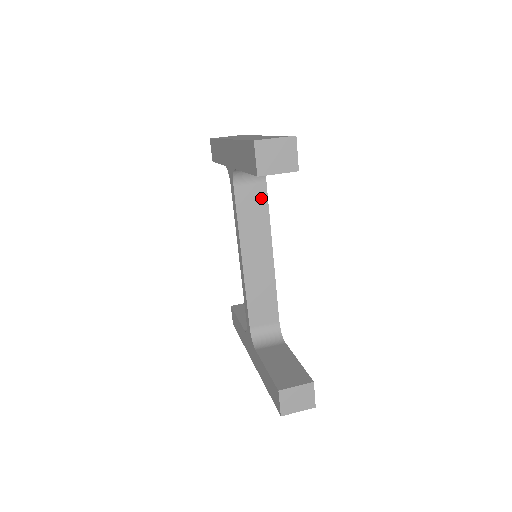
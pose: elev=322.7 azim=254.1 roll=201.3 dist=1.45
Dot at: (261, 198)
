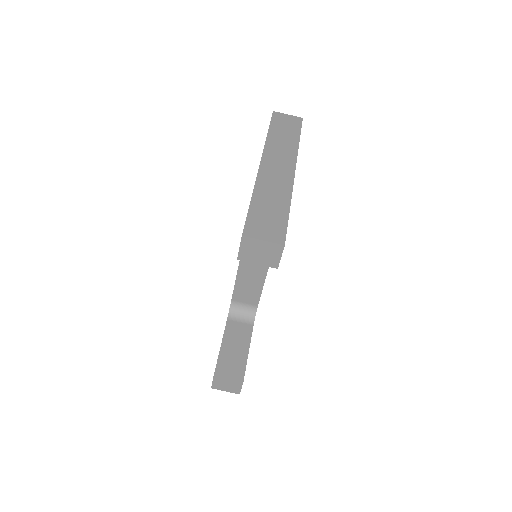
Dot at: occluded
